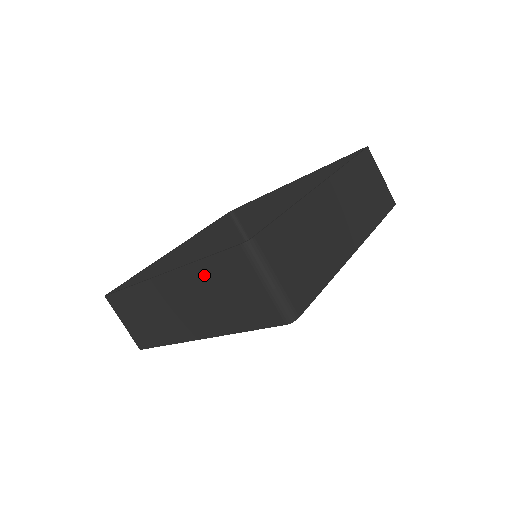
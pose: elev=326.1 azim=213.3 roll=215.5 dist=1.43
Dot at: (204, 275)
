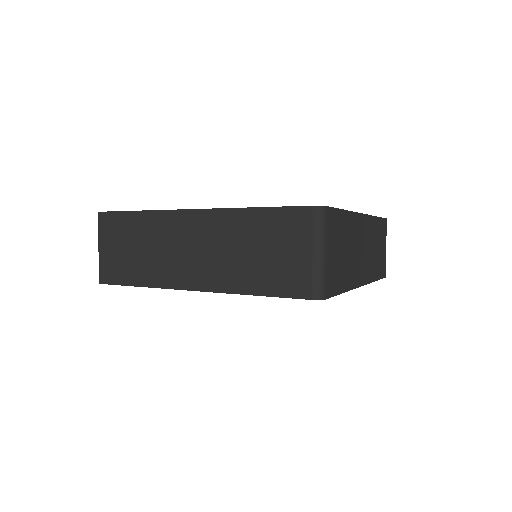
Dot at: (249, 224)
